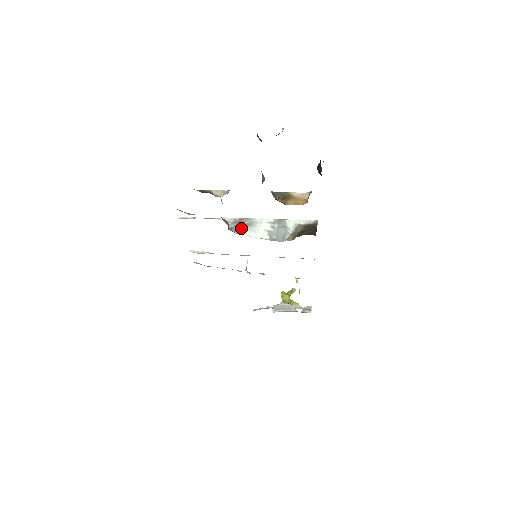
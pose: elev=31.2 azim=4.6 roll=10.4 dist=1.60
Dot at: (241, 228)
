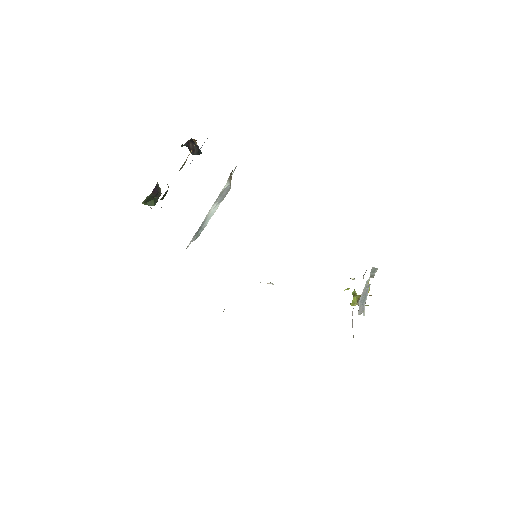
Dot at: (201, 229)
